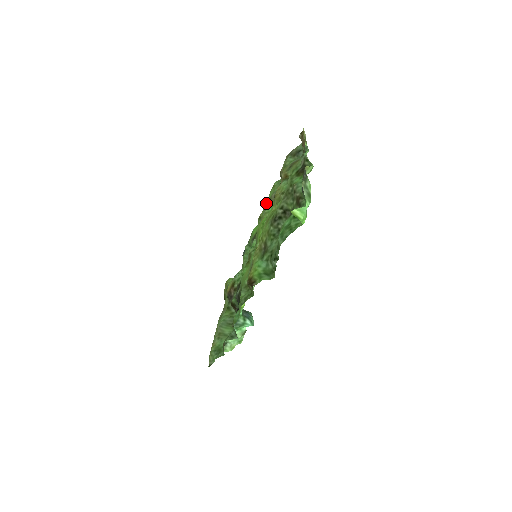
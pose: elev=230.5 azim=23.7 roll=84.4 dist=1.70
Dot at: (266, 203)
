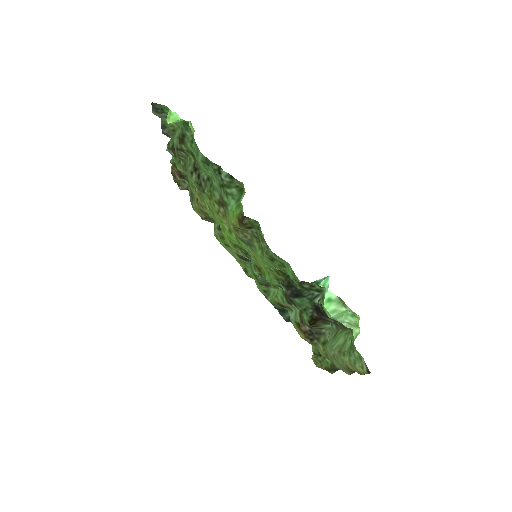
Dot at: occluded
